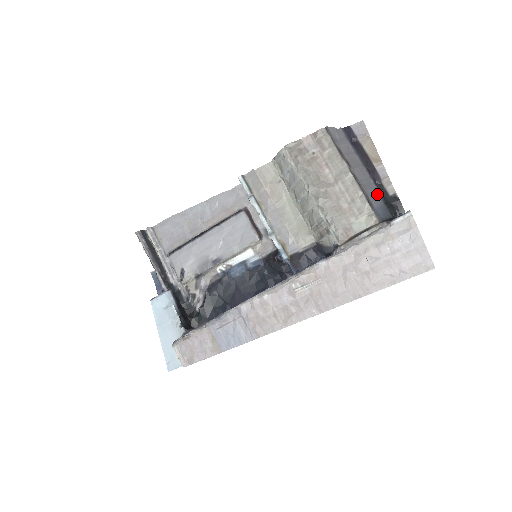
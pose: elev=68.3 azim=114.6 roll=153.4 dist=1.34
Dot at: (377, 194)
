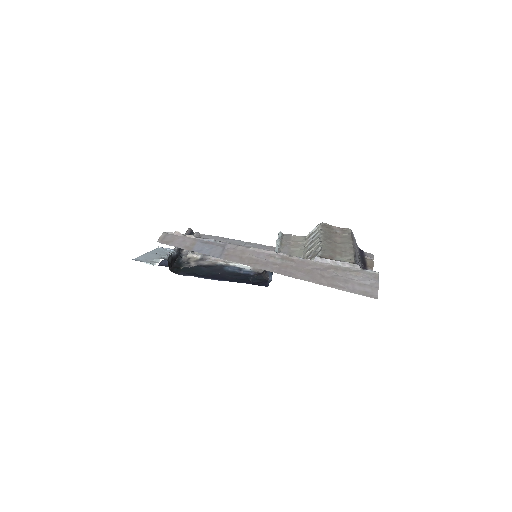
Dot at: occluded
